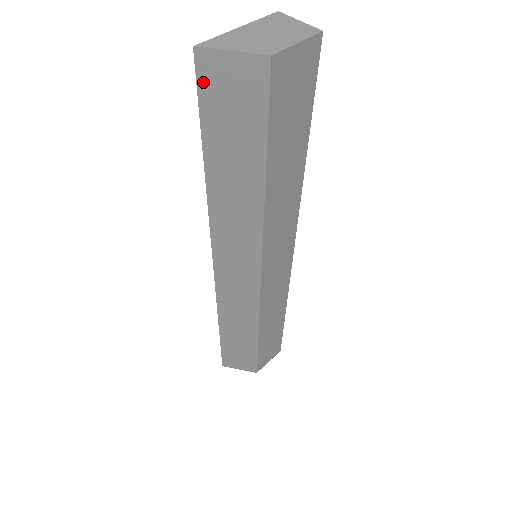
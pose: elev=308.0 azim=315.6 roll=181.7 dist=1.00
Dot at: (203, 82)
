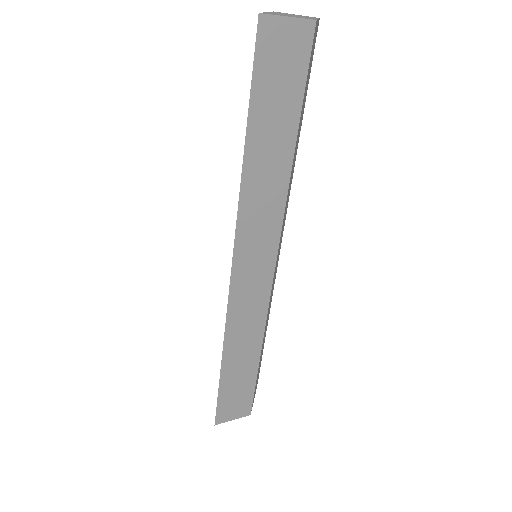
Dot at: (260, 48)
